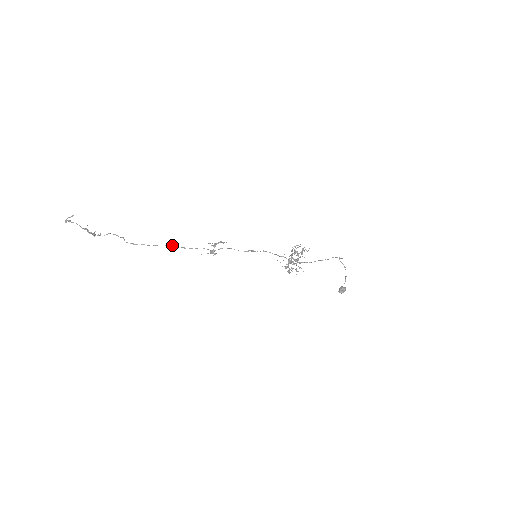
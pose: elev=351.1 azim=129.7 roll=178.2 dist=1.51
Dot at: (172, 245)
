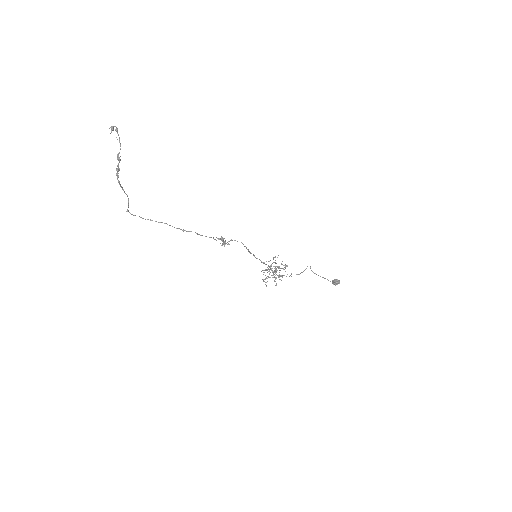
Dot at: (183, 229)
